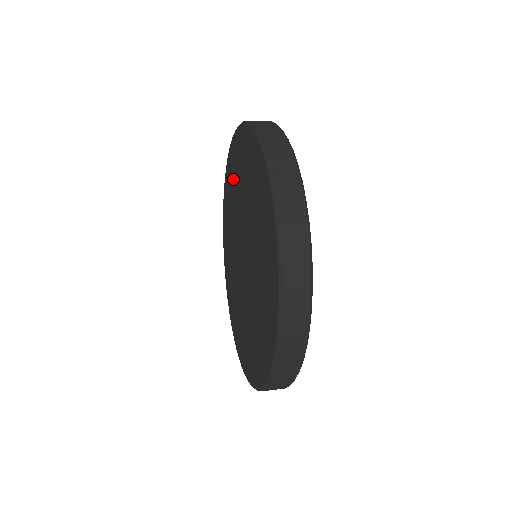
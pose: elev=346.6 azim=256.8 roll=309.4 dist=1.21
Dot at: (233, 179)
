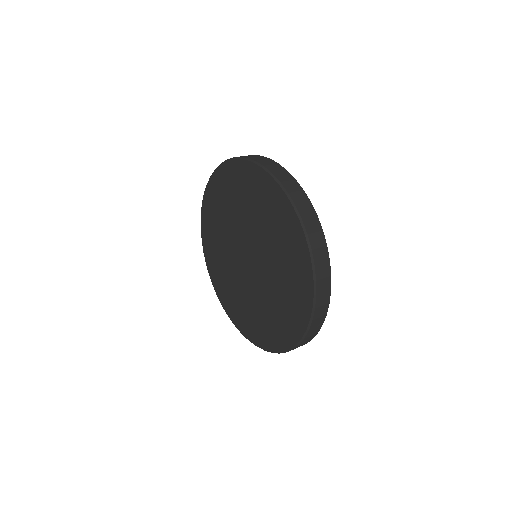
Dot at: (250, 193)
